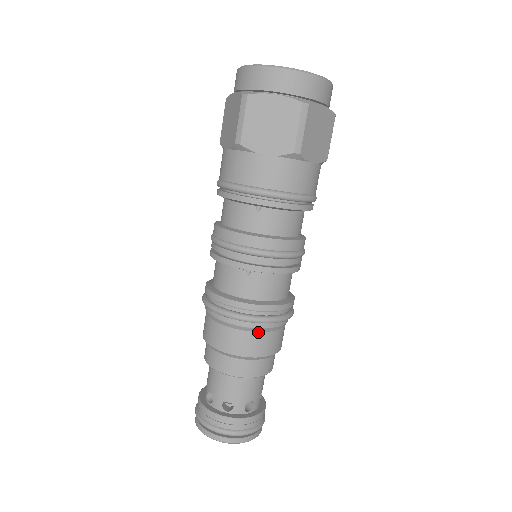
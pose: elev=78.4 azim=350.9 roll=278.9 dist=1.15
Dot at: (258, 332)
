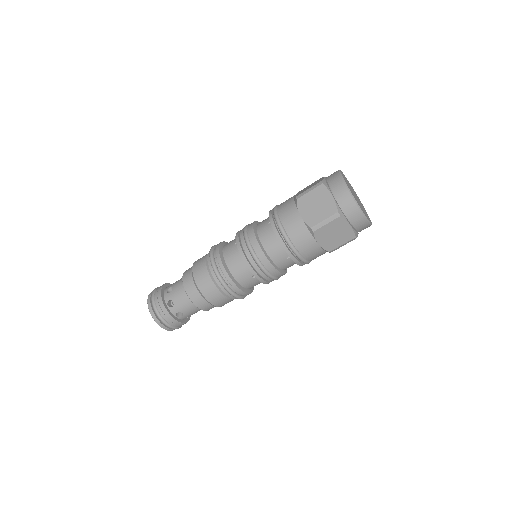
Dot at: (231, 299)
